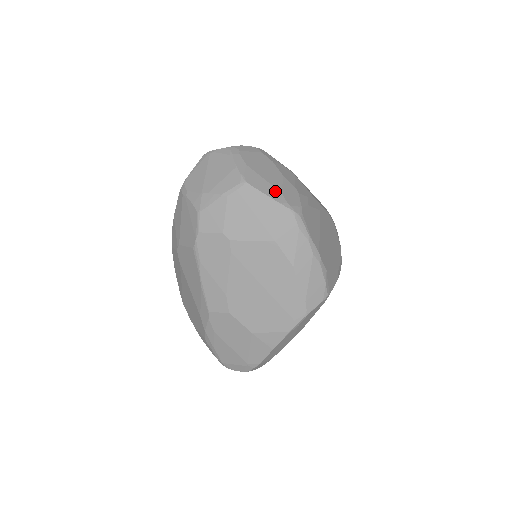
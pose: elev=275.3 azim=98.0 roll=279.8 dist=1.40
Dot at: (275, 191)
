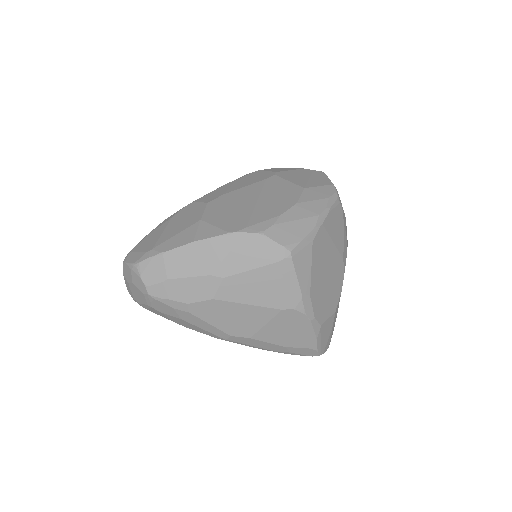
Dot at: occluded
